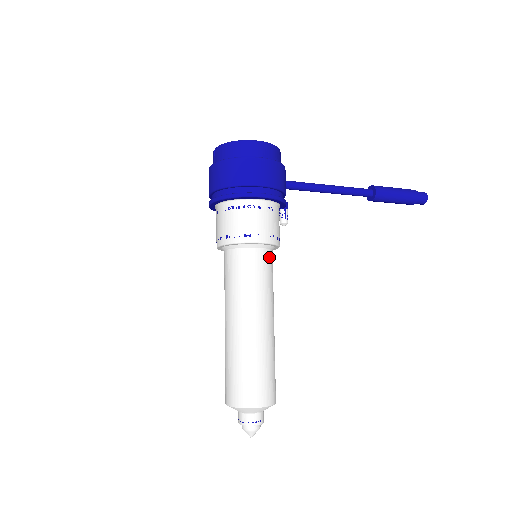
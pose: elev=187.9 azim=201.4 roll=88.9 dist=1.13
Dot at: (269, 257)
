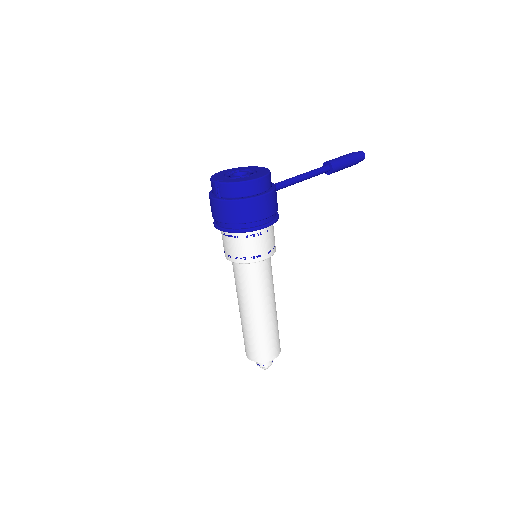
Dot at: (270, 260)
